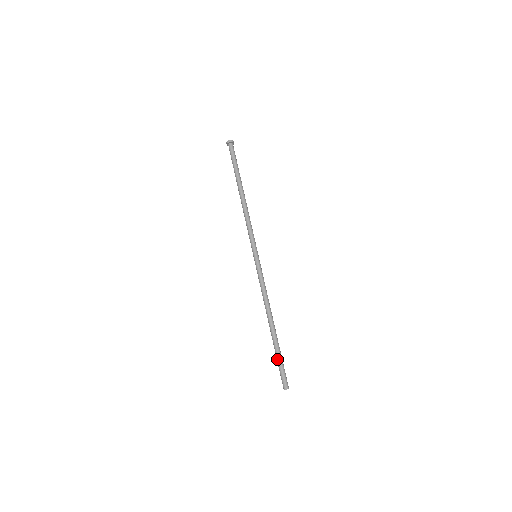
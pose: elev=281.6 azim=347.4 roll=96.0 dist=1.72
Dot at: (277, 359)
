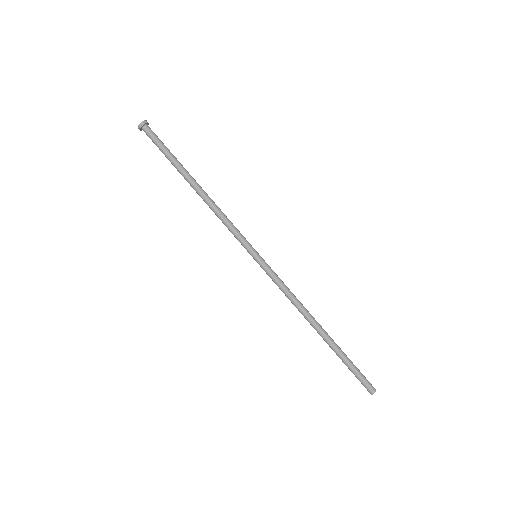
Dot at: occluded
